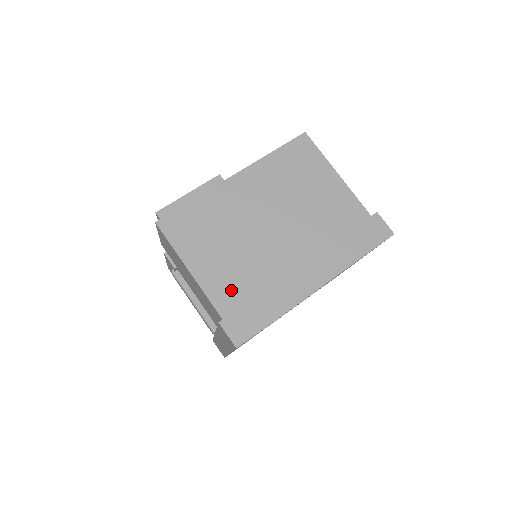
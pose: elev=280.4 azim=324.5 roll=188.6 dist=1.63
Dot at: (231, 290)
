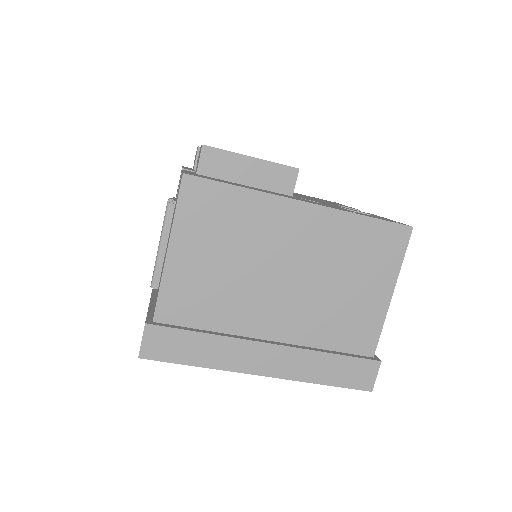
Dot at: (187, 304)
